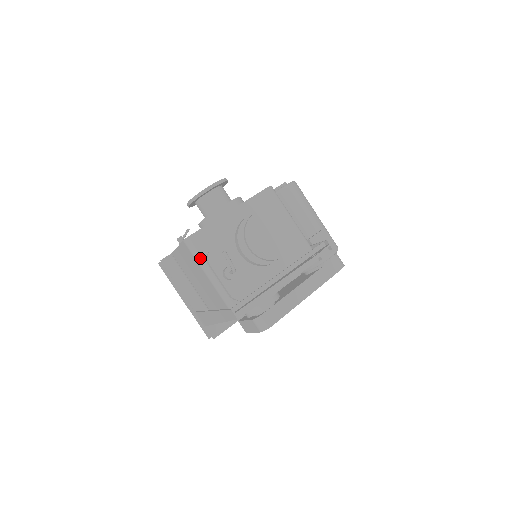
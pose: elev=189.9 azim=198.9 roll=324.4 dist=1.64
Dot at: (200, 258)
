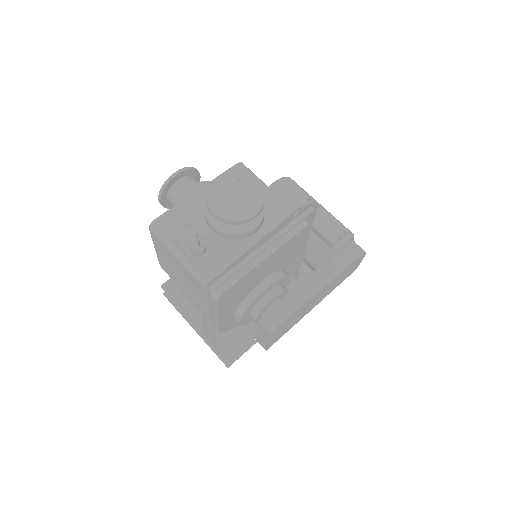
Dot at: (167, 241)
